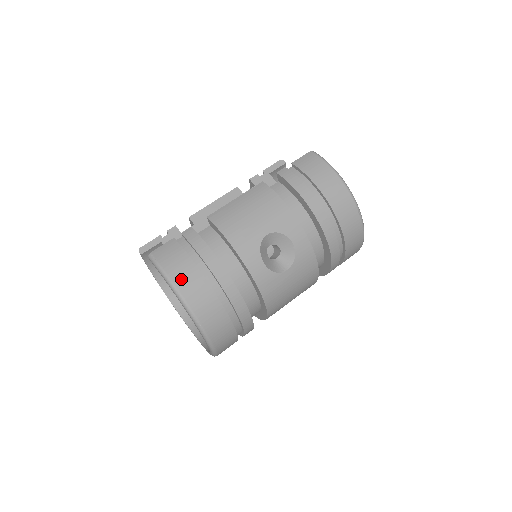
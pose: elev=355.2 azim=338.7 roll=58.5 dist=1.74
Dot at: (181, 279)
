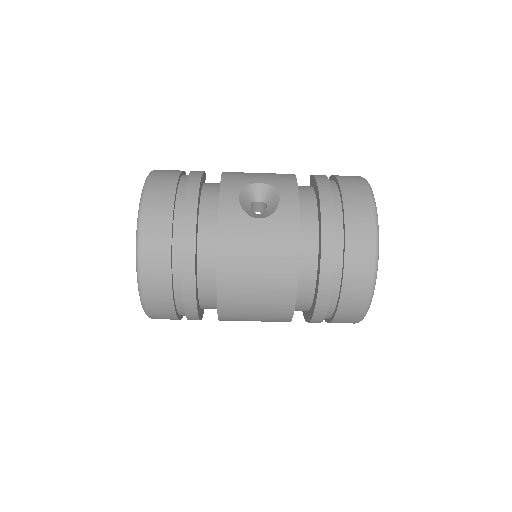
Dot at: (159, 175)
